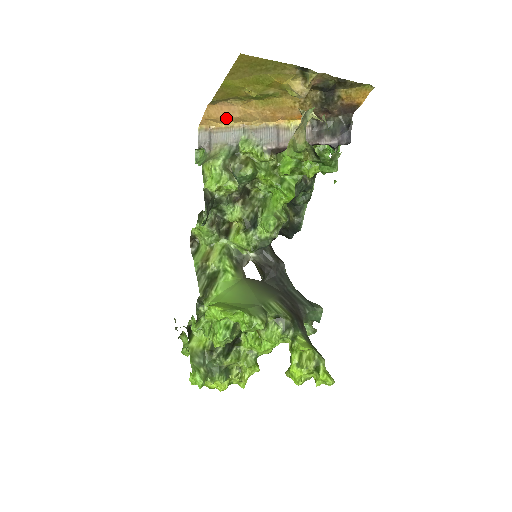
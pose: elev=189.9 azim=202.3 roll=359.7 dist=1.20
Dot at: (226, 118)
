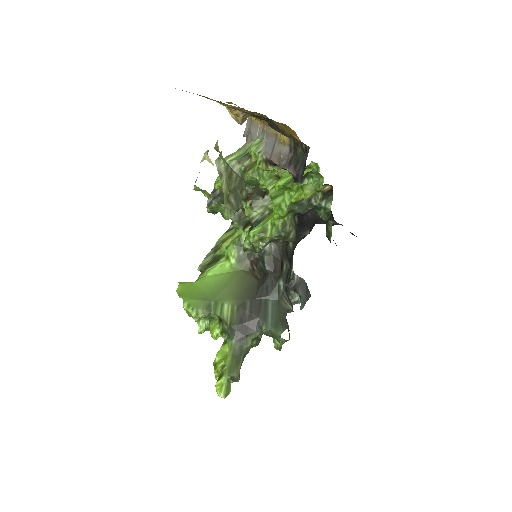
Dot at: occluded
